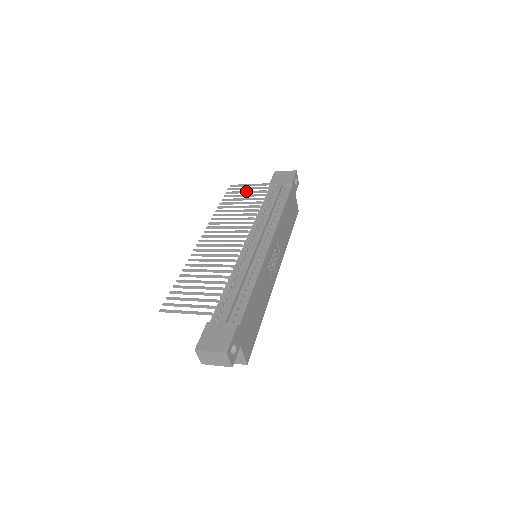
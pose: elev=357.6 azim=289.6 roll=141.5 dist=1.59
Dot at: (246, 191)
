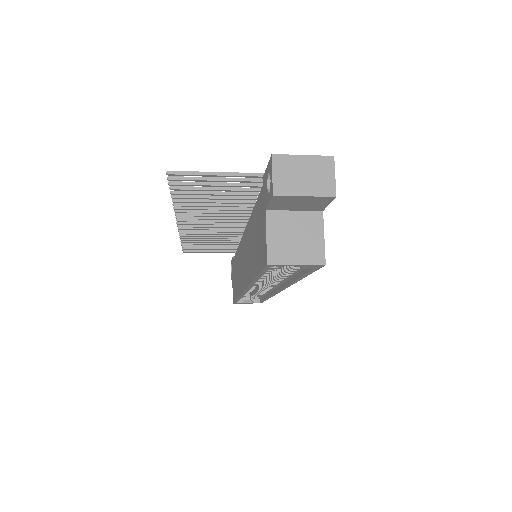
Dot at: occluded
